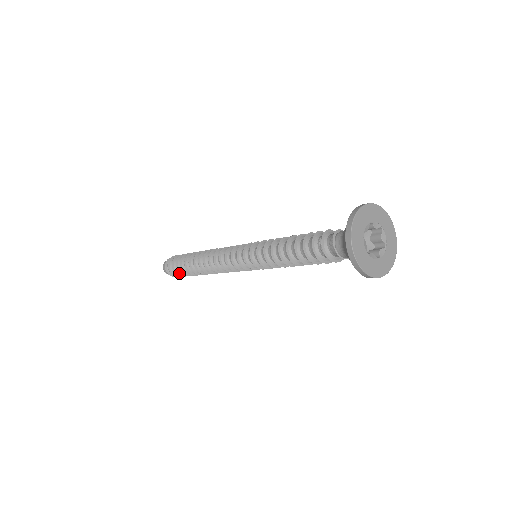
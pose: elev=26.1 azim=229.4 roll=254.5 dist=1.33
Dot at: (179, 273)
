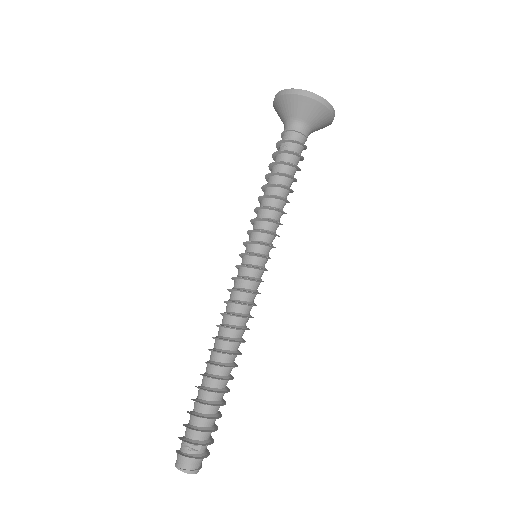
Dot at: (197, 429)
